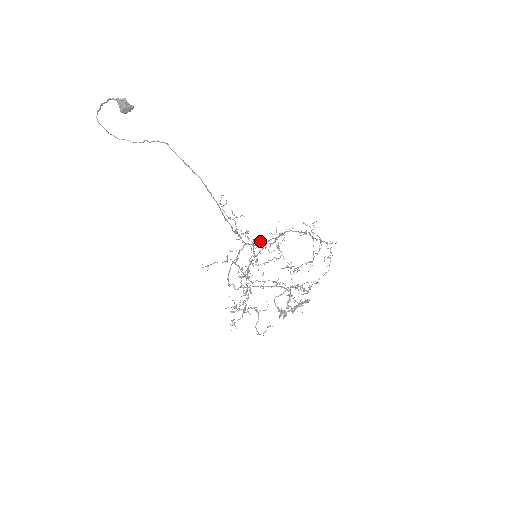
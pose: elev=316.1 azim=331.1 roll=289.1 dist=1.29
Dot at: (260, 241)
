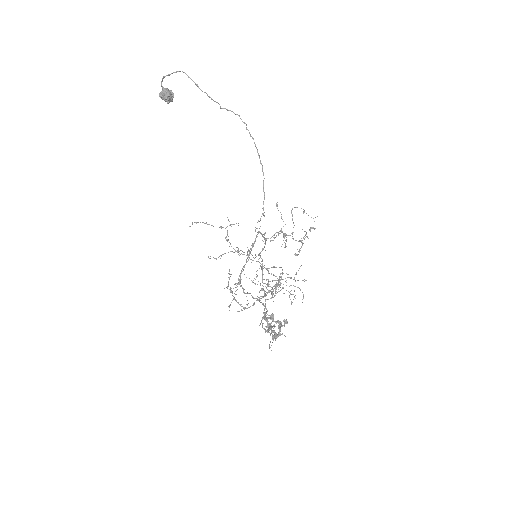
Dot at: (264, 237)
